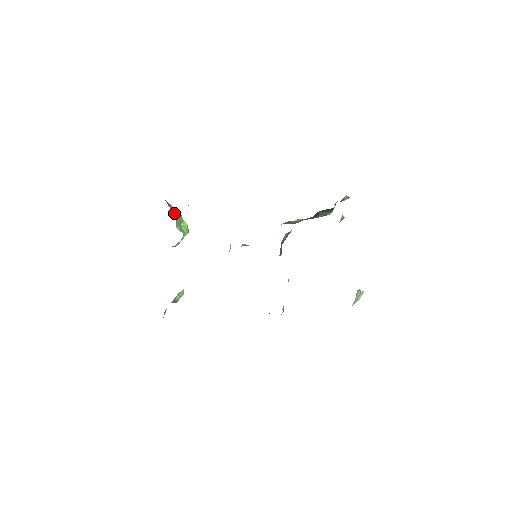
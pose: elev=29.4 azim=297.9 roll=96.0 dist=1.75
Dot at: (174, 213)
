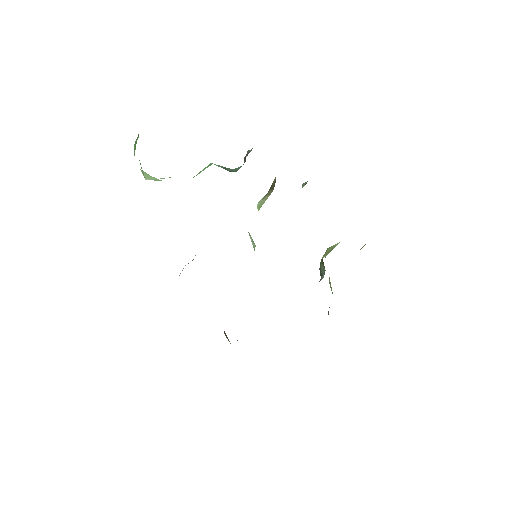
Dot at: occluded
